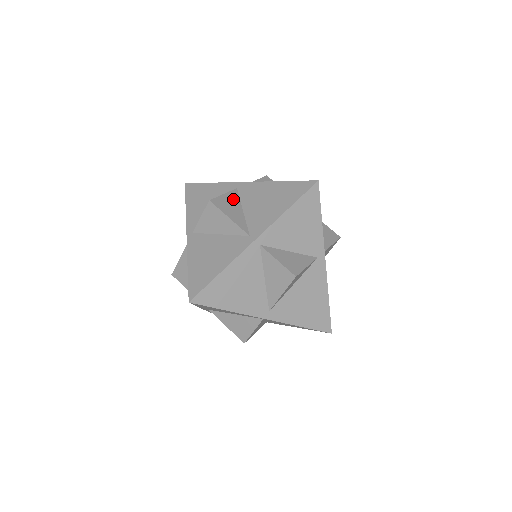
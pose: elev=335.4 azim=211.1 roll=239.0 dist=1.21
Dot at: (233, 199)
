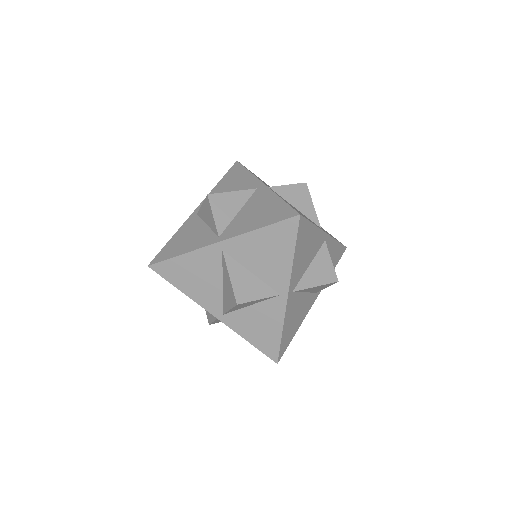
Dot at: occluded
